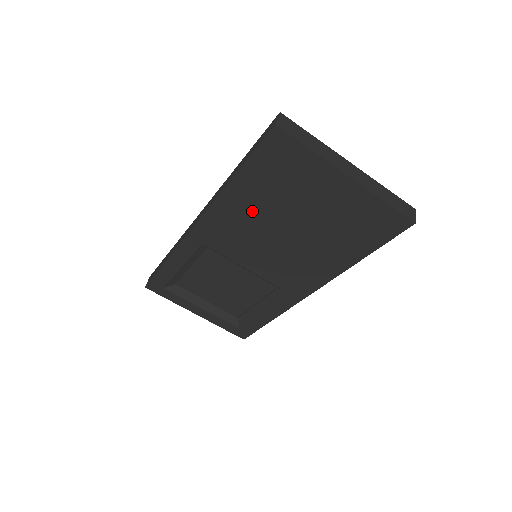
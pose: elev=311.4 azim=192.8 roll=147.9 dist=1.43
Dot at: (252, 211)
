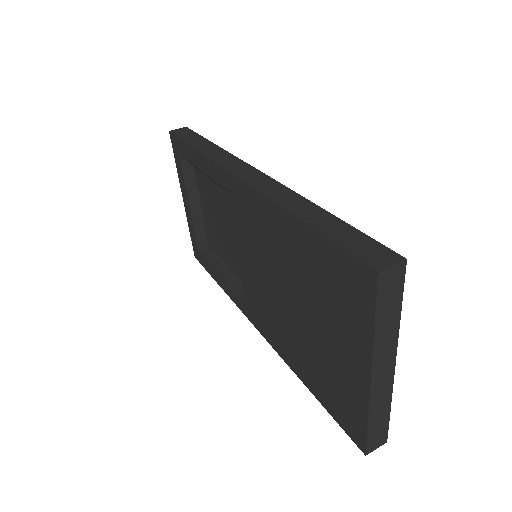
Dot at: (283, 250)
